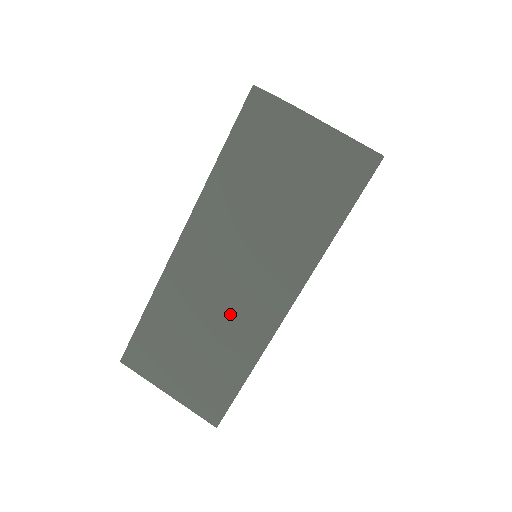
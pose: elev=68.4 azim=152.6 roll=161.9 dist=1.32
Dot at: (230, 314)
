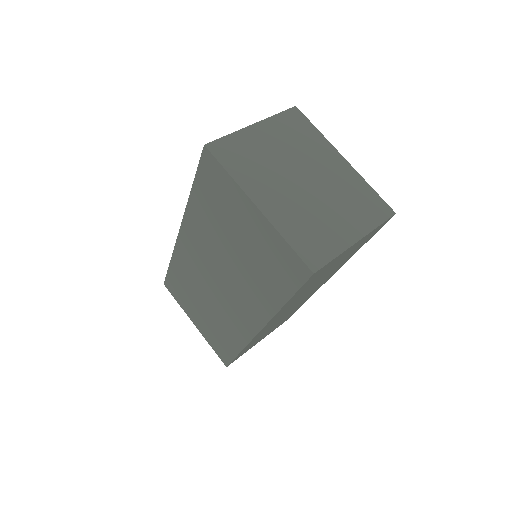
Dot at: occluded
